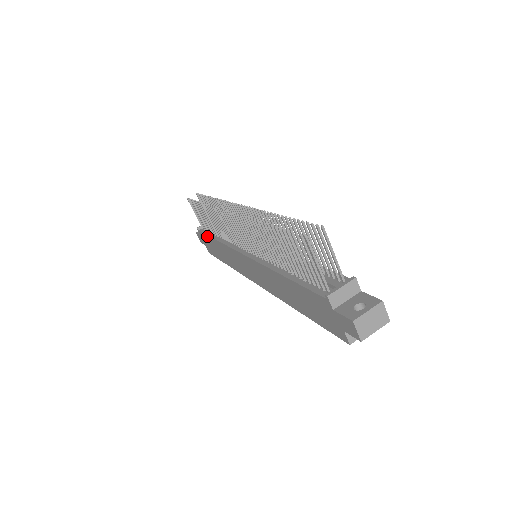
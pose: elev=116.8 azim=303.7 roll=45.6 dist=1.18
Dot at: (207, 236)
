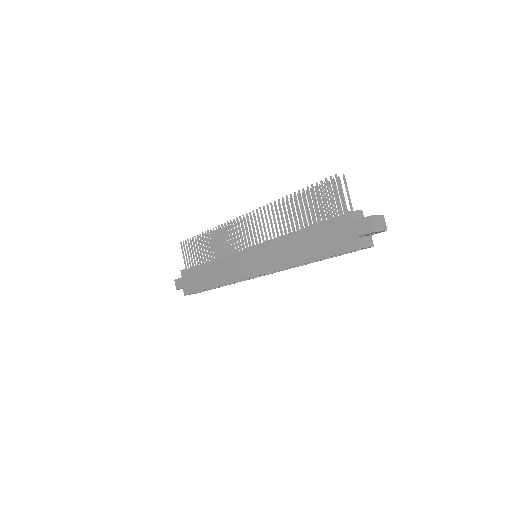
Dot at: (195, 268)
